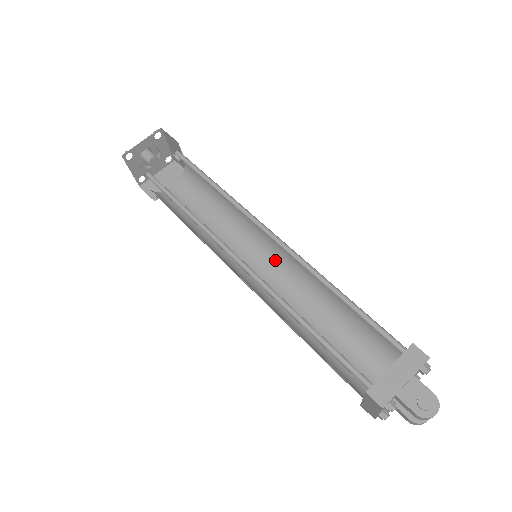
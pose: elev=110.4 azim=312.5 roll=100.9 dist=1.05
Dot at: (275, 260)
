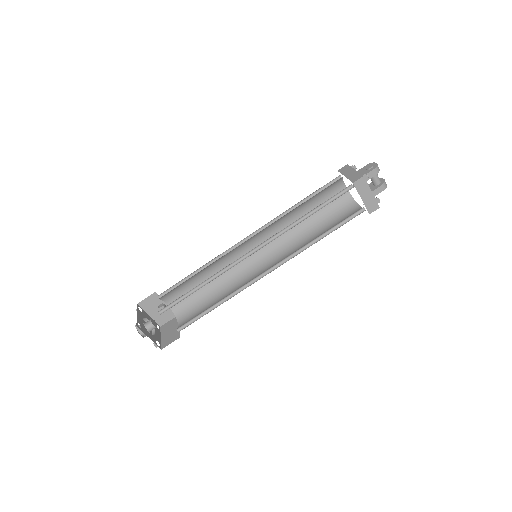
Dot at: (265, 258)
